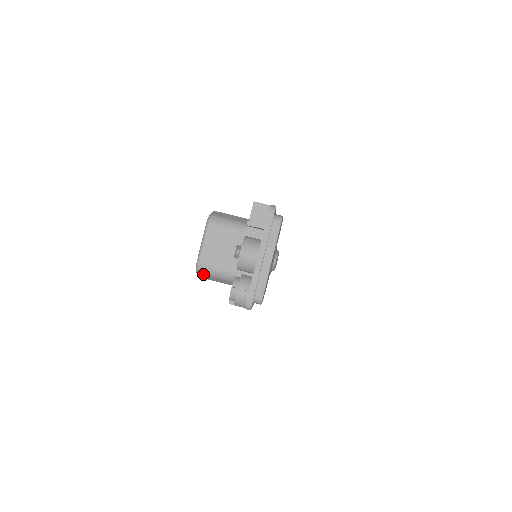
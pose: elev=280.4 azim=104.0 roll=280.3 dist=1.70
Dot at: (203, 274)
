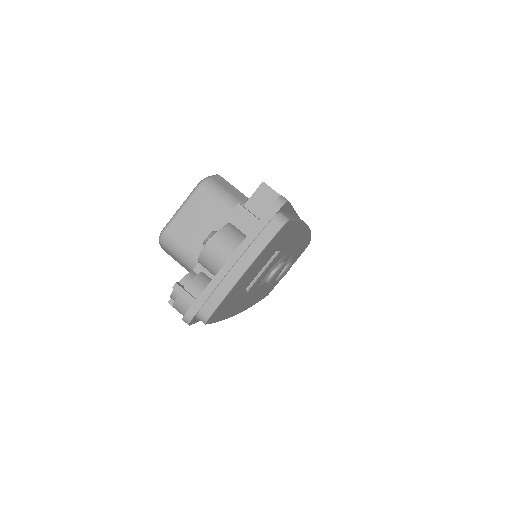
Dot at: (165, 248)
